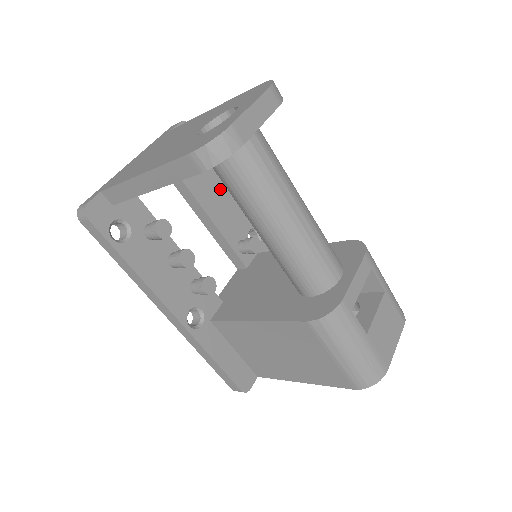
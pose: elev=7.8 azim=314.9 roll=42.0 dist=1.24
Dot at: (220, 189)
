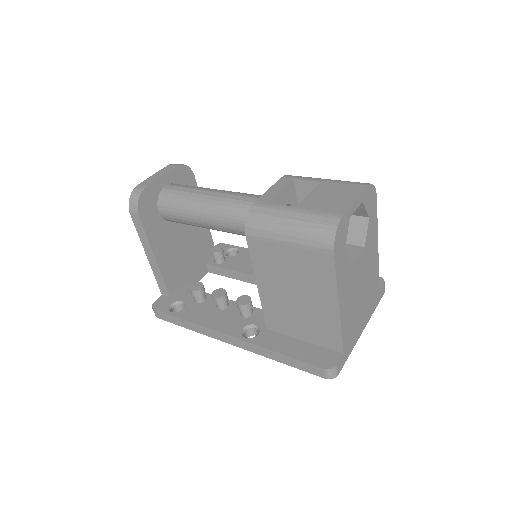
Dot at: occluded
